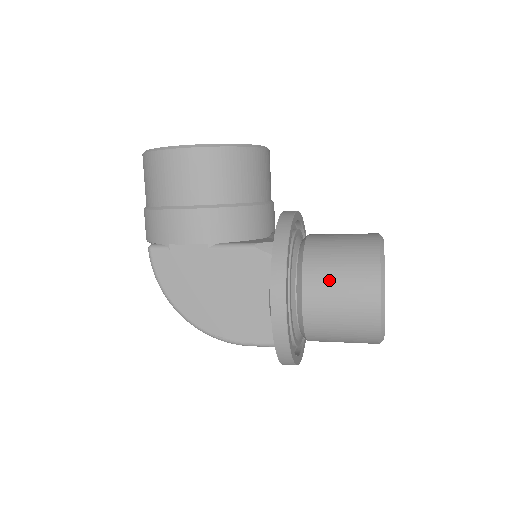
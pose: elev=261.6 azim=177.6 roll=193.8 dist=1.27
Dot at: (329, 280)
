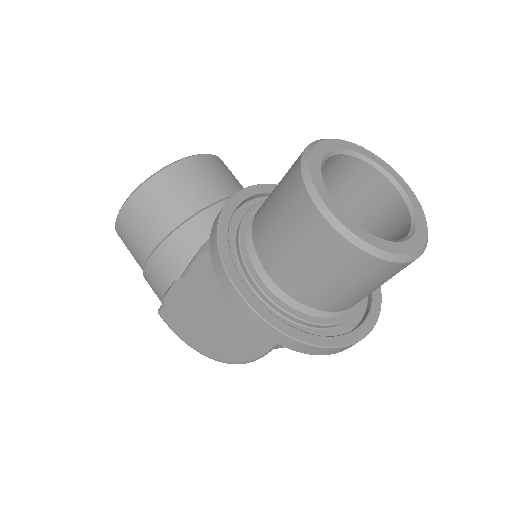
Dot at: (273, 234)
